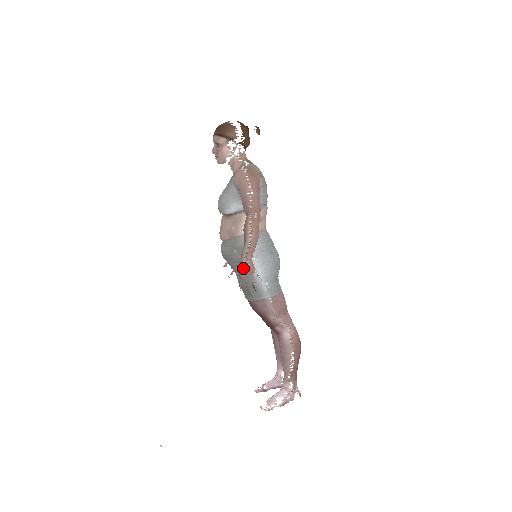
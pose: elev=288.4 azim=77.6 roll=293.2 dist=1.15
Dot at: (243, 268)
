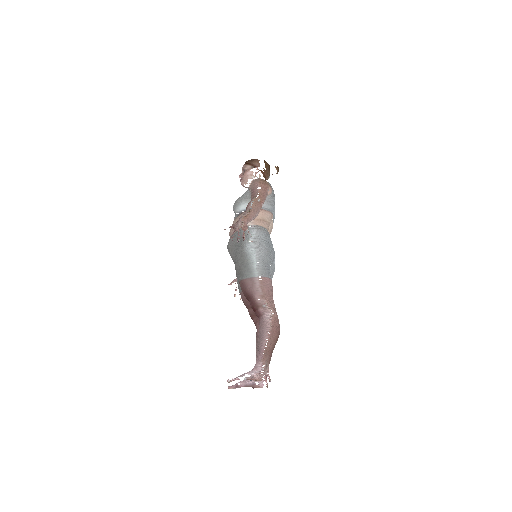
Dot at: (238, 225)
